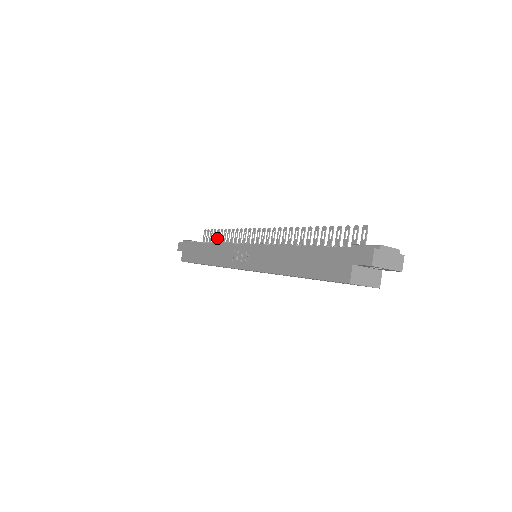
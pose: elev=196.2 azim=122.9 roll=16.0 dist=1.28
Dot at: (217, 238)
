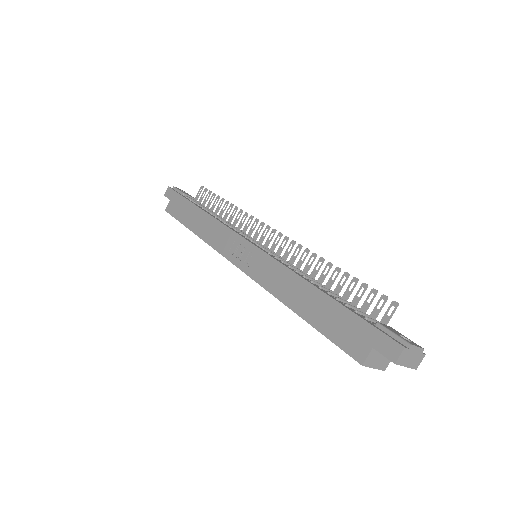
Dot at: (214, 205)
